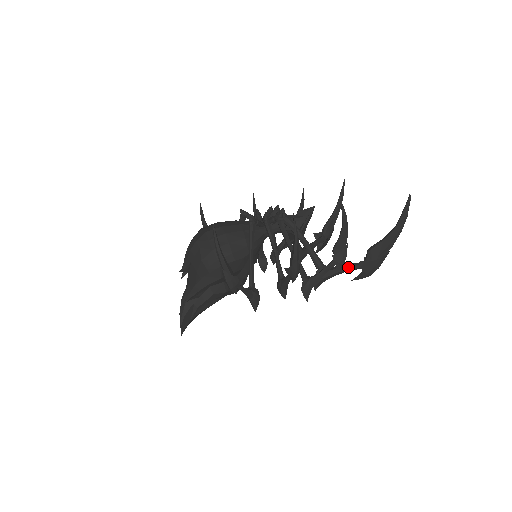
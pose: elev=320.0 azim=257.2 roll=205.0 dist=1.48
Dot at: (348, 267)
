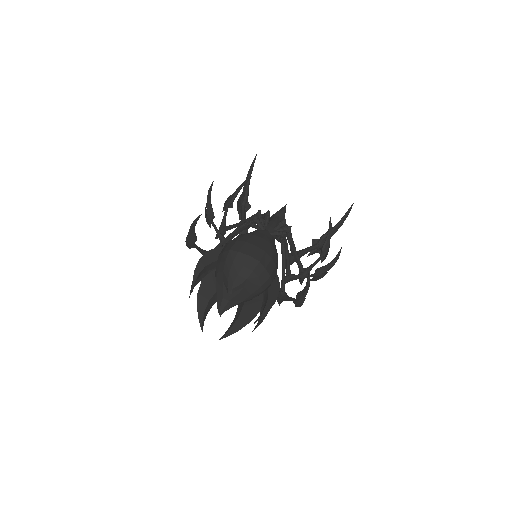
Dot at: (310, 250)
